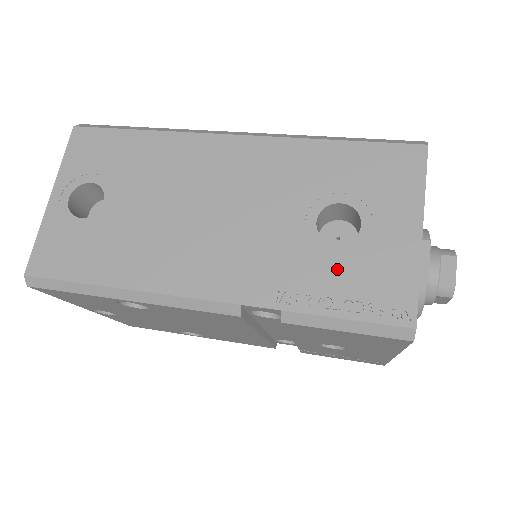
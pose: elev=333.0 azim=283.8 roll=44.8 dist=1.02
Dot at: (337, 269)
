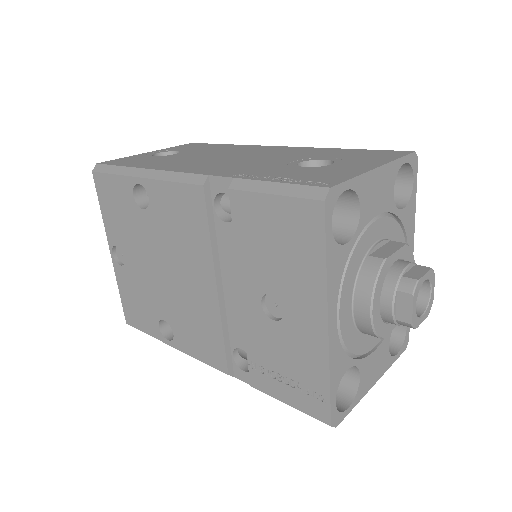
Dot at: (294, 171)
